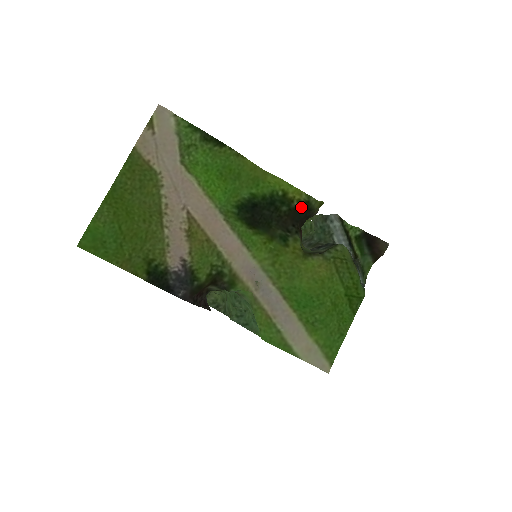
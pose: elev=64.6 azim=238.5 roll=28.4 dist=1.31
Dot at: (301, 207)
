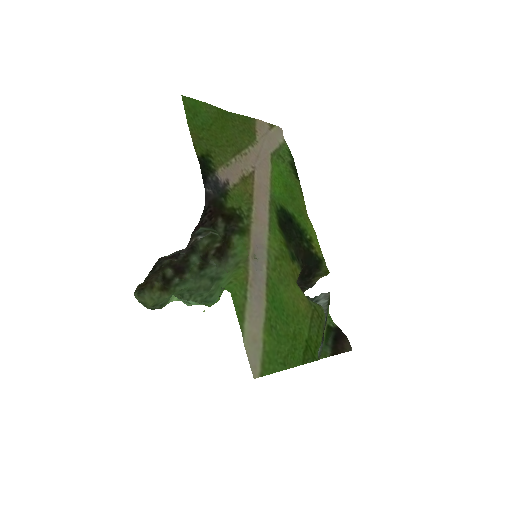
Dot at: (315, 257)
